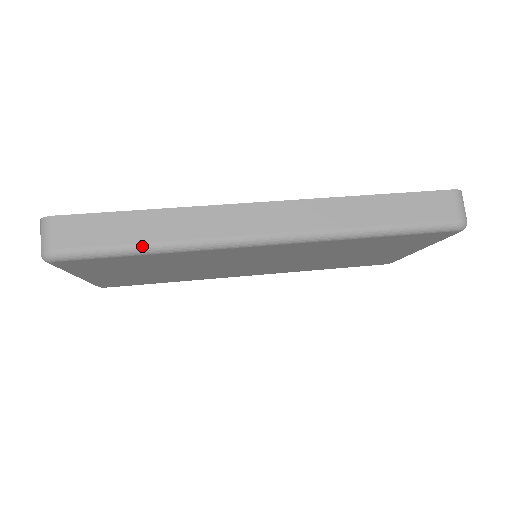
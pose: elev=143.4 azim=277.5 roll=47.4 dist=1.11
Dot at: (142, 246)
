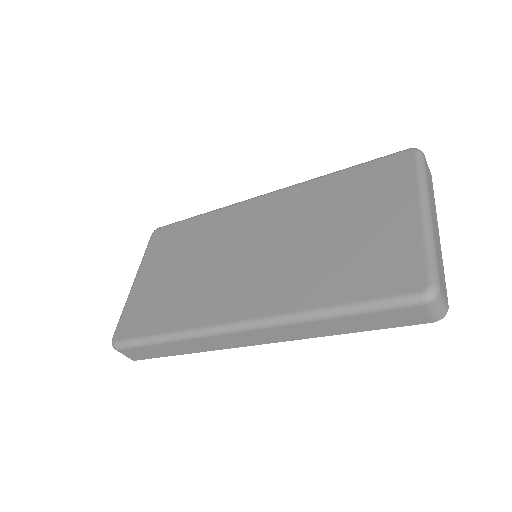
Dot at: occluded
